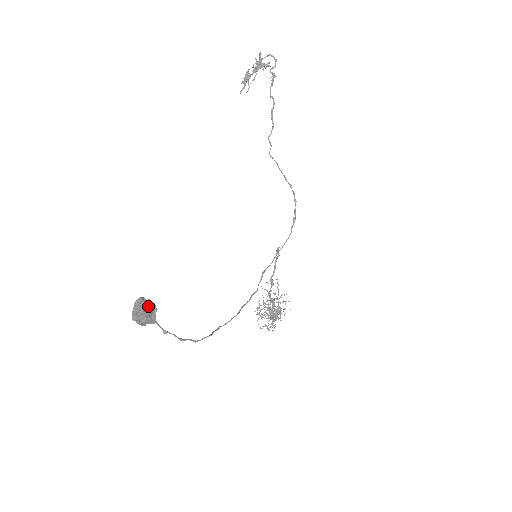
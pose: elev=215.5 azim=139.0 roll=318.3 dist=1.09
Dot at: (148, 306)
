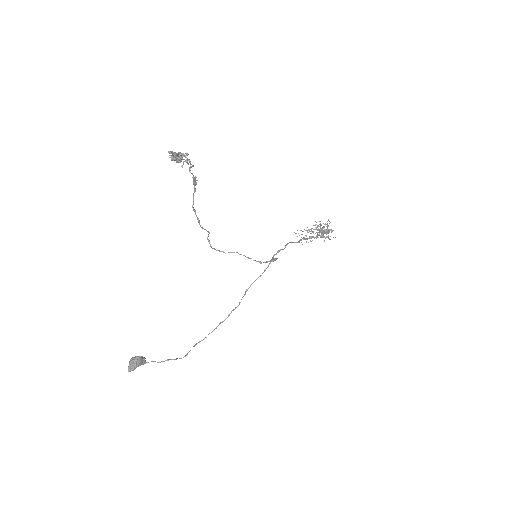
Dot at: (132, 370)
